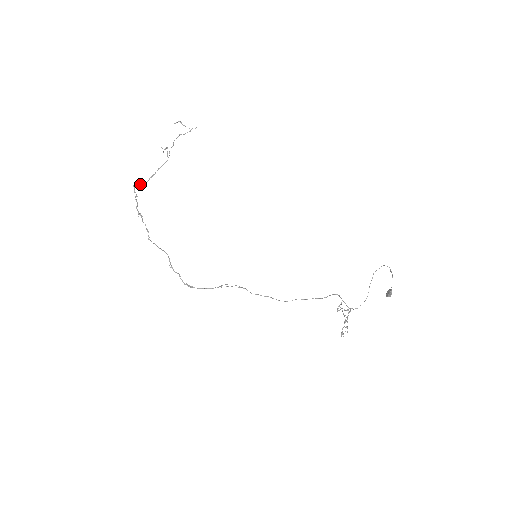
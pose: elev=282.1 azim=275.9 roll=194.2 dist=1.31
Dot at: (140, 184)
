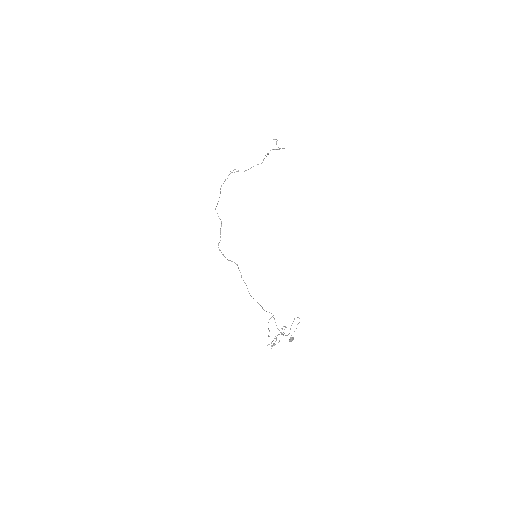
Dot at: occluded
